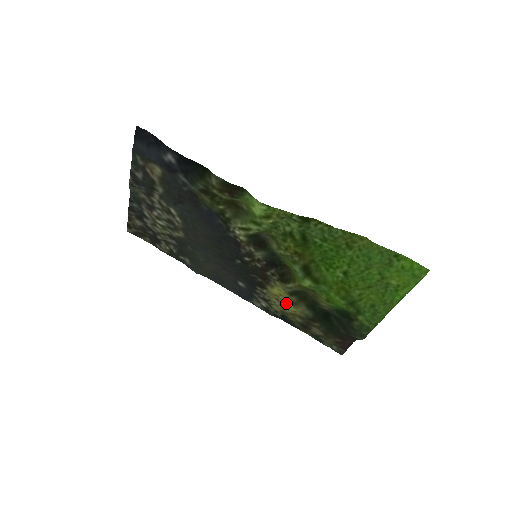
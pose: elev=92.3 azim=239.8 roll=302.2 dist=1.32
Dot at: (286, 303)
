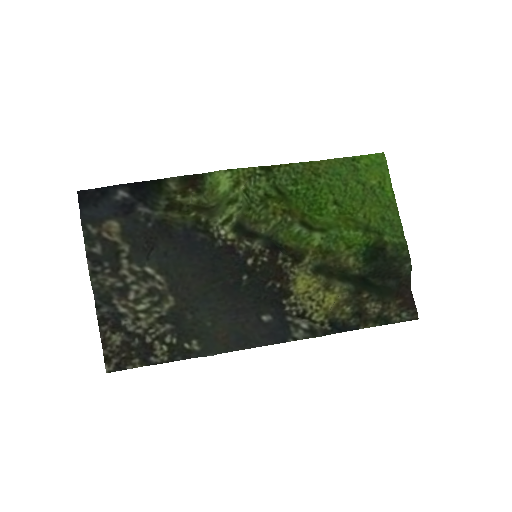
Dot at: (321, 294)
